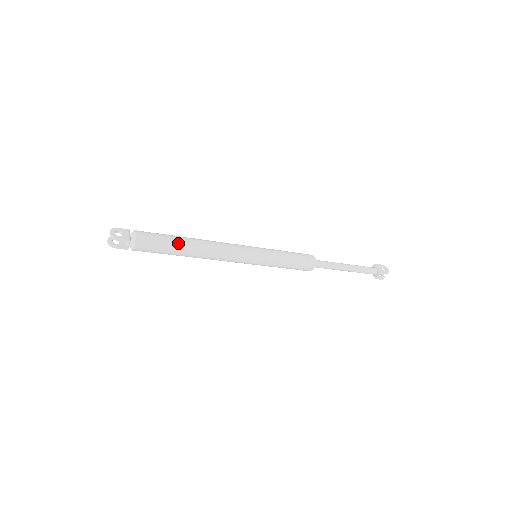
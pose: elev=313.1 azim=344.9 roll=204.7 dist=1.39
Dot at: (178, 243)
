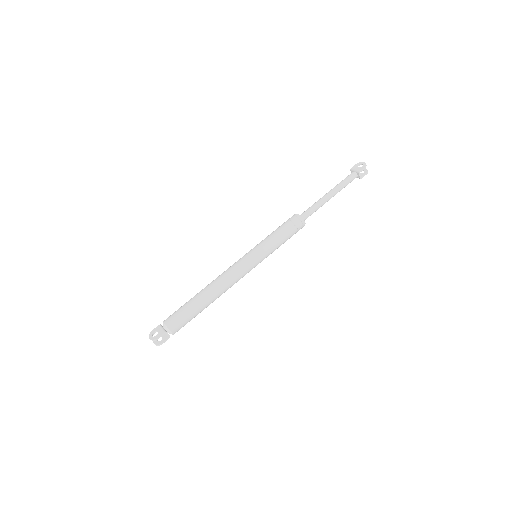
Dot at: (195, 303)
